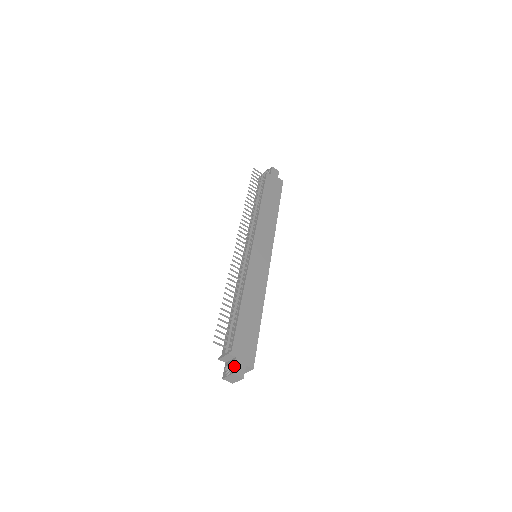
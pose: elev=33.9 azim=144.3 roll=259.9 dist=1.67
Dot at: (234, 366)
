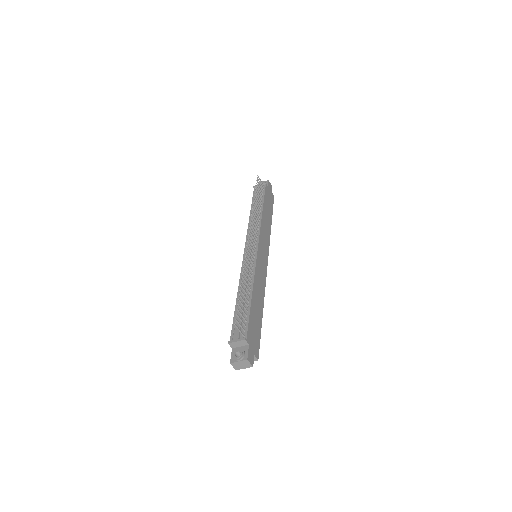
Dot at: (248, 353)
